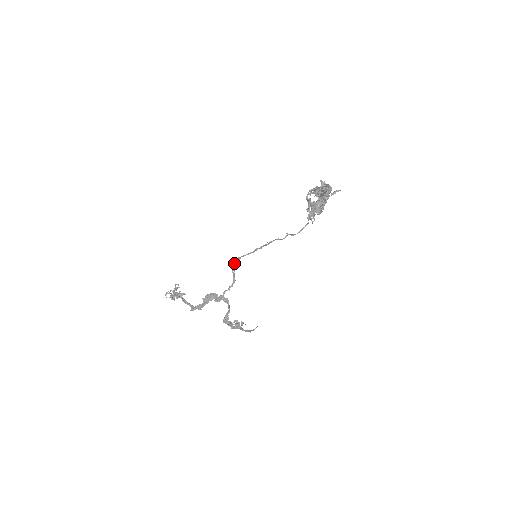
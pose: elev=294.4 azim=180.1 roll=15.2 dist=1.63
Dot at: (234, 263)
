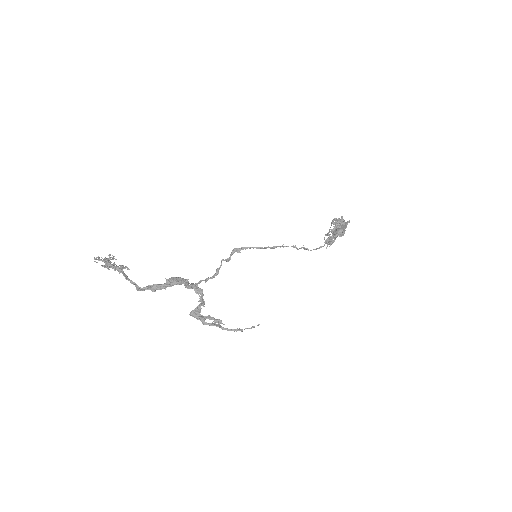
Dot at: (234, 251)
